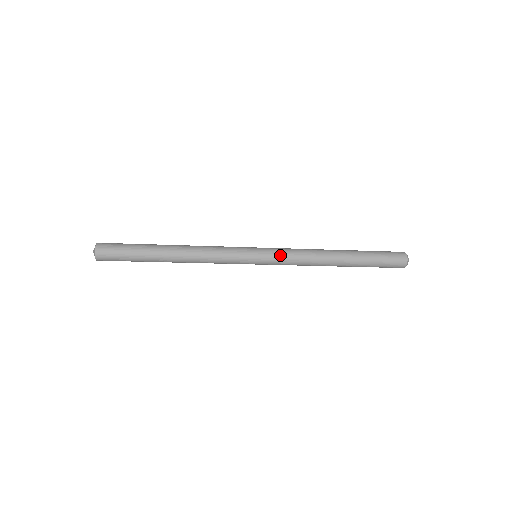
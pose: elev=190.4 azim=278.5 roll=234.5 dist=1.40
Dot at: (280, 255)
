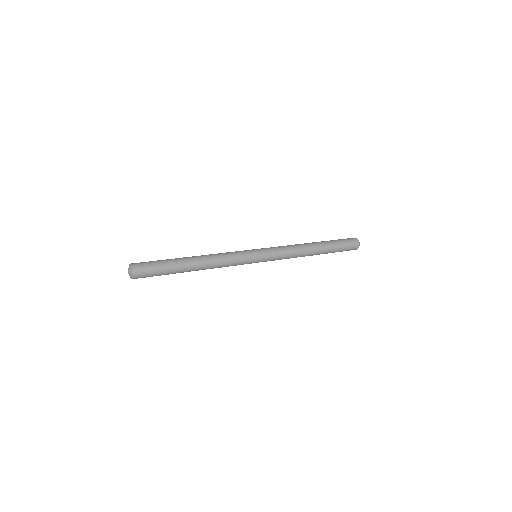
Dot at: (275, 256)
